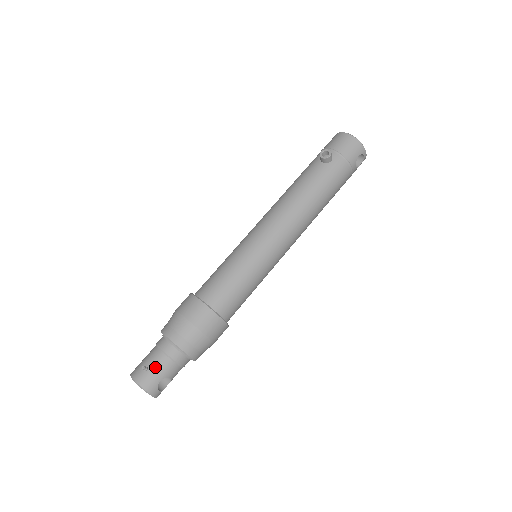
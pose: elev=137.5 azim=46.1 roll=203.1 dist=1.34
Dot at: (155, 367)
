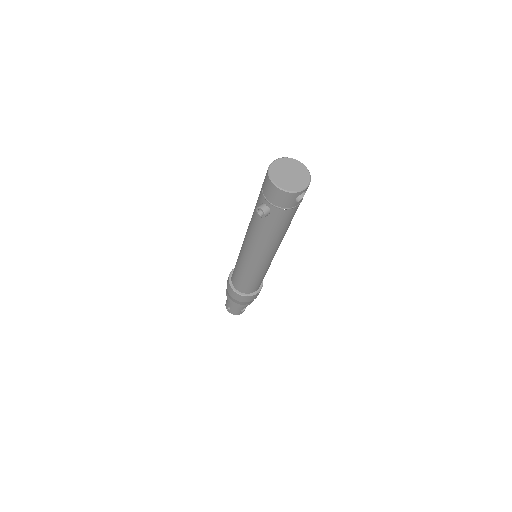
Dot at: (233, 309)
